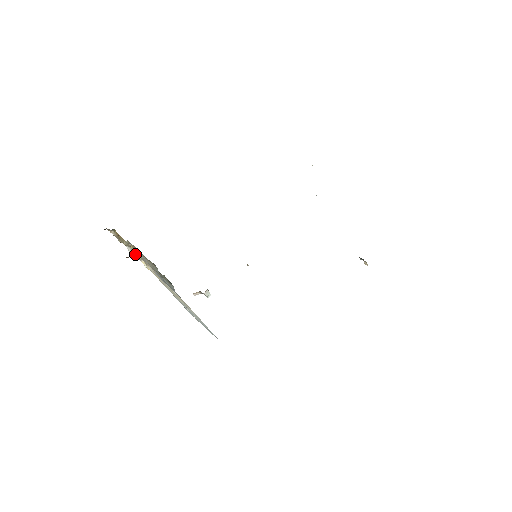
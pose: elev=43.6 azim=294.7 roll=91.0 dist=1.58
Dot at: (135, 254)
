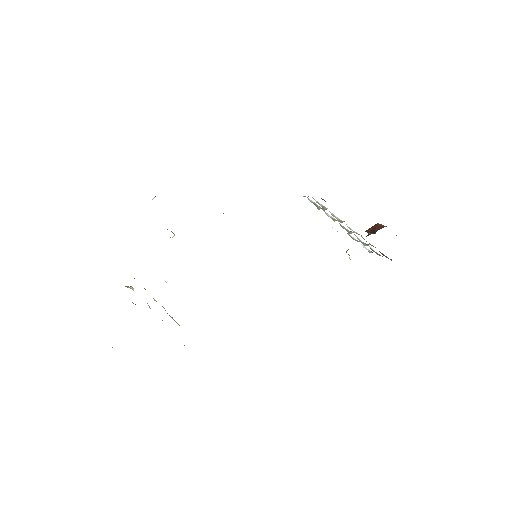
Dot at: occluded
